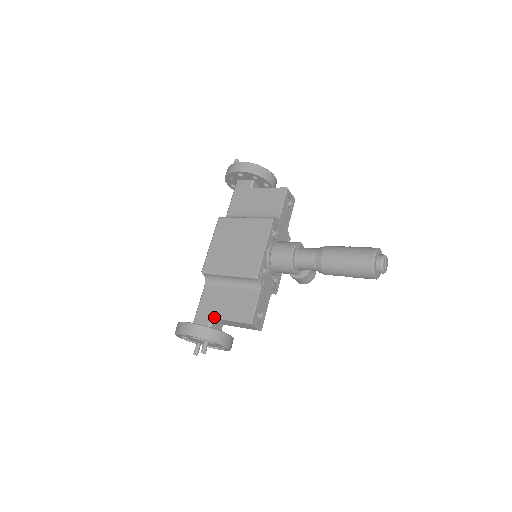
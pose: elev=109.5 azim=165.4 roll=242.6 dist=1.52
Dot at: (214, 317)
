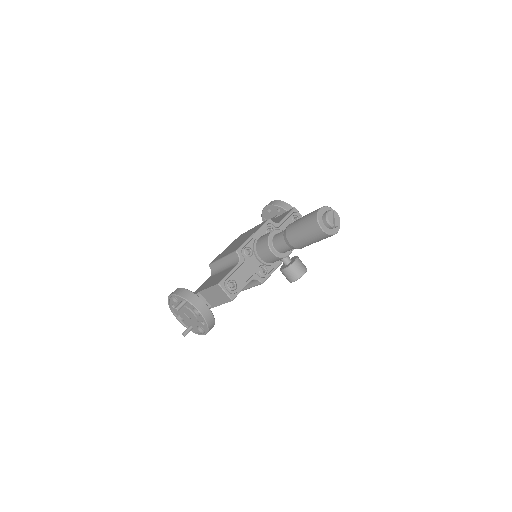
Dot at: (200, 290)
